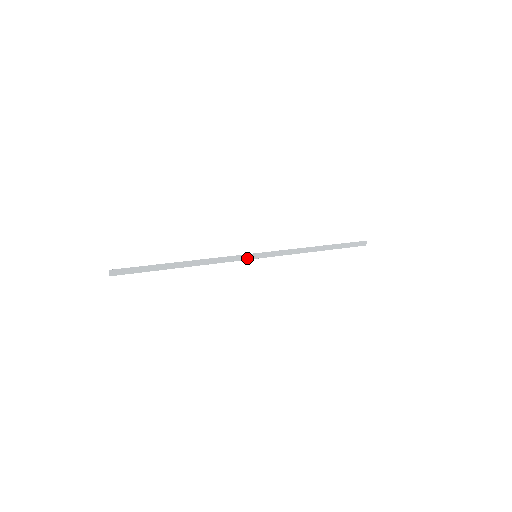
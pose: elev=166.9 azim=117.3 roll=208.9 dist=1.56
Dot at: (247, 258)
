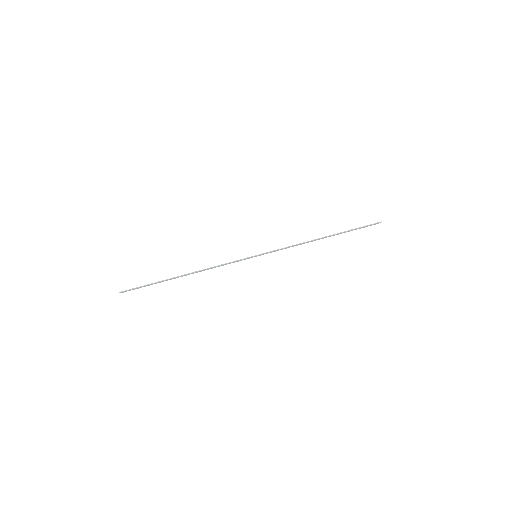
Dot at: (247, 258)
